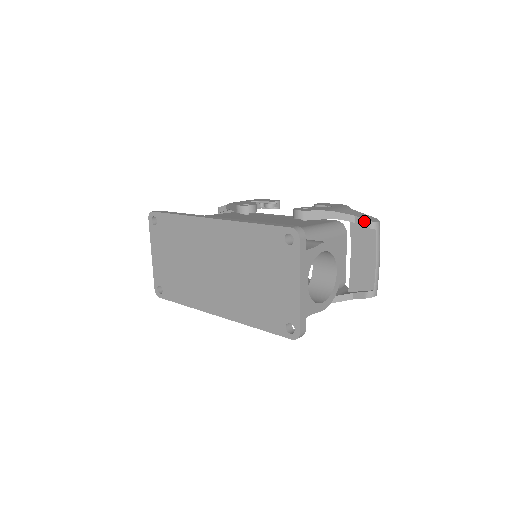
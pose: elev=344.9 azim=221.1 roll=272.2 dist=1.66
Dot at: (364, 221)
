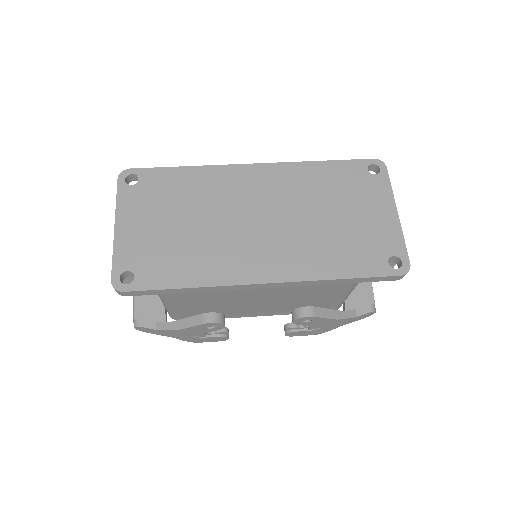
Dot at: occluded
